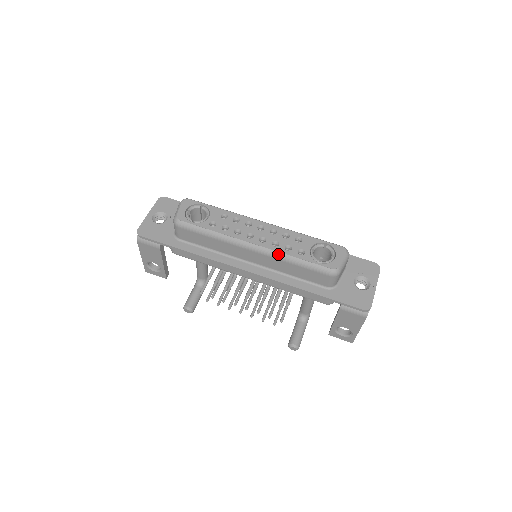
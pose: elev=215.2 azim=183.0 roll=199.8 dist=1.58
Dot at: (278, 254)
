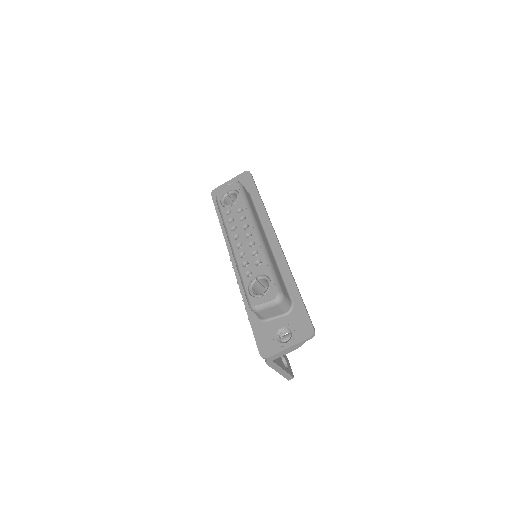
Dot at: (237, 264)
